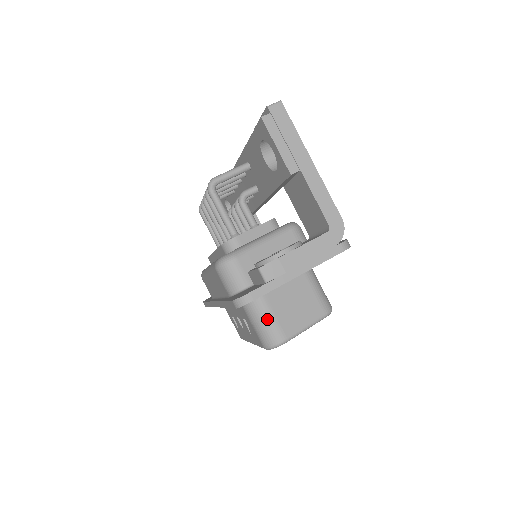
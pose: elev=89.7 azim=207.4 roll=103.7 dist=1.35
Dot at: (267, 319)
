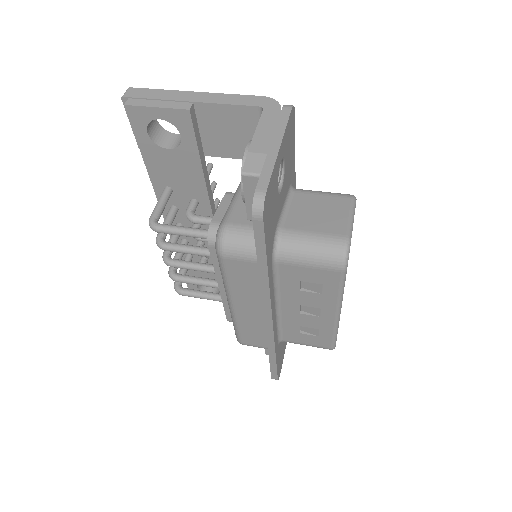
Dot at: (311, 240)
